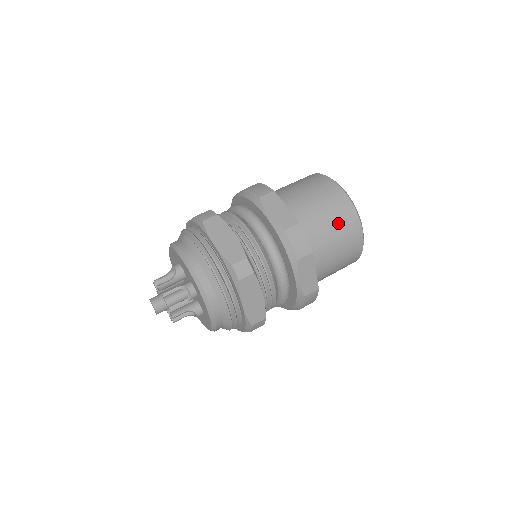
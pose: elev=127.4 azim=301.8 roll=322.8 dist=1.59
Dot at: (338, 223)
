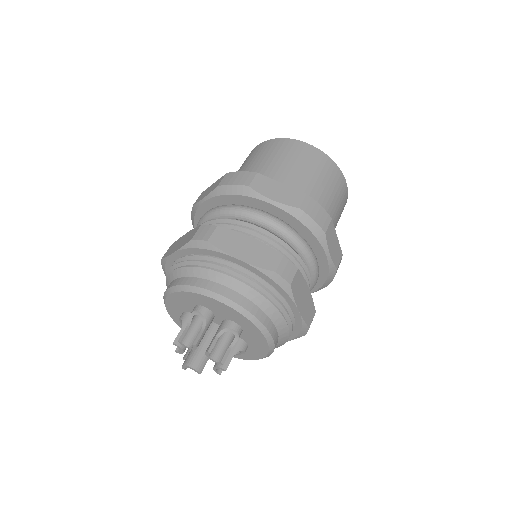
Dot at: (271, 154)
